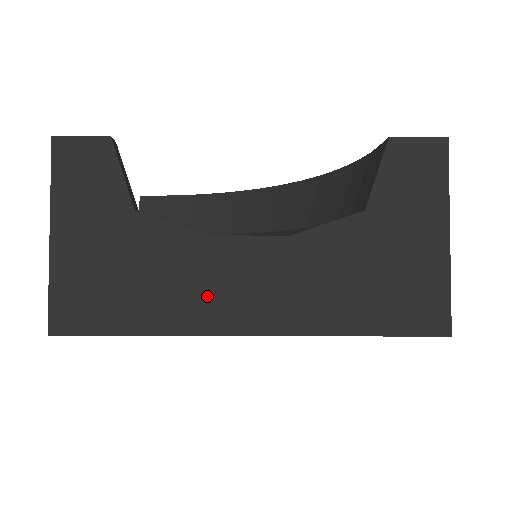
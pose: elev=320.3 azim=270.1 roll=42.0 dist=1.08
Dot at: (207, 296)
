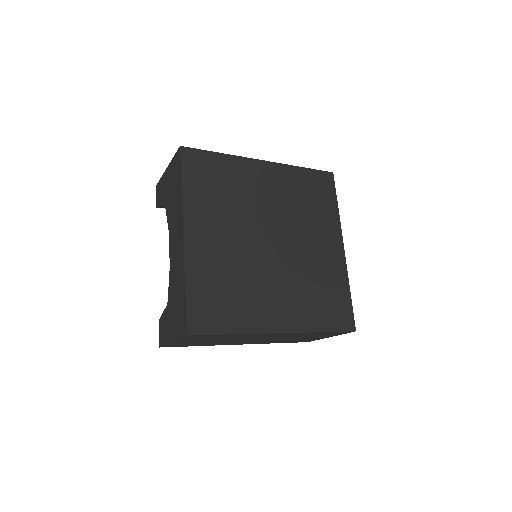
Dot at: occluded
